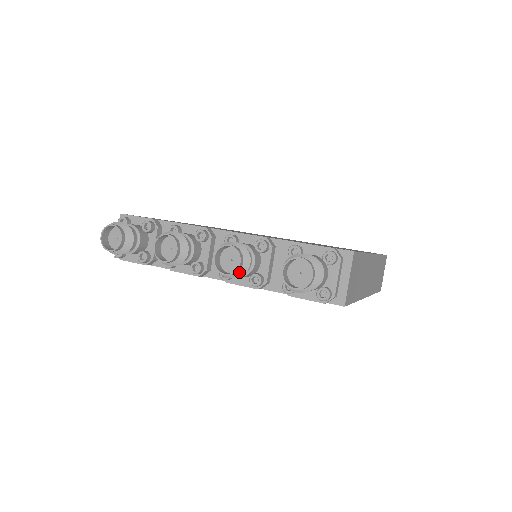
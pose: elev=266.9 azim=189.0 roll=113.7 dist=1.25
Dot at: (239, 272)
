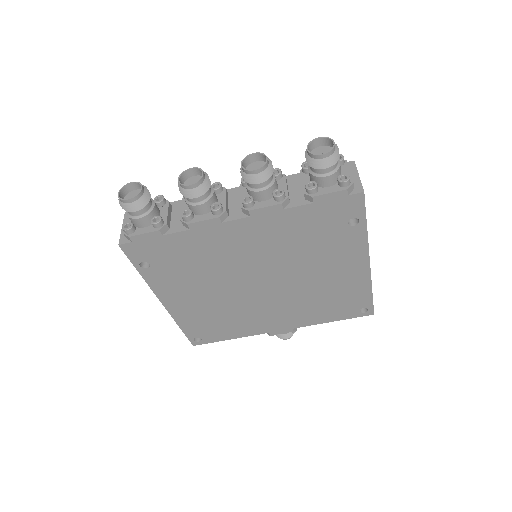
Dot at: (267, 170)
